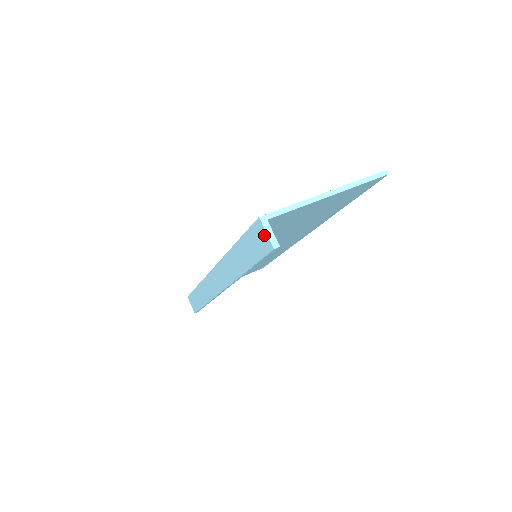
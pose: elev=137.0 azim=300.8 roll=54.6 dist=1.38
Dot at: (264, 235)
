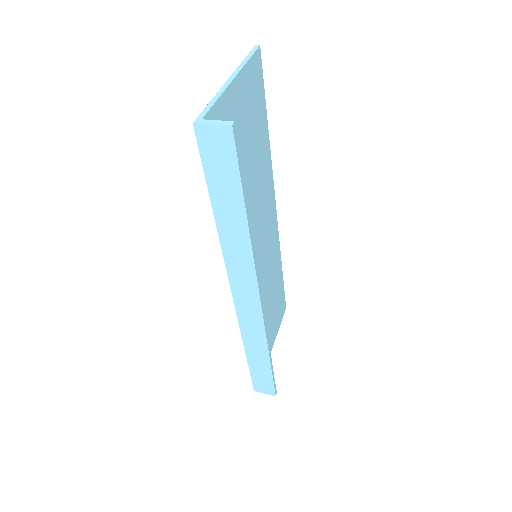
Dot at: (213, 132)
